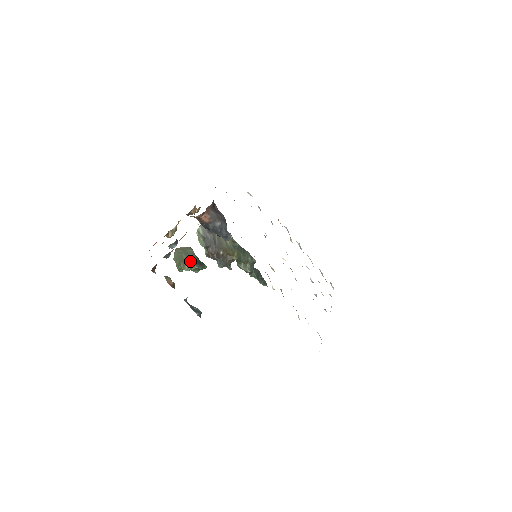
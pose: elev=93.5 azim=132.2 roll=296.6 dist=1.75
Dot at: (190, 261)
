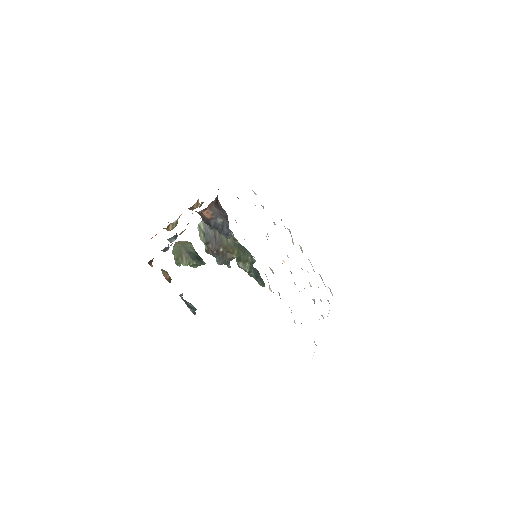
Dot at: (189, 256)
